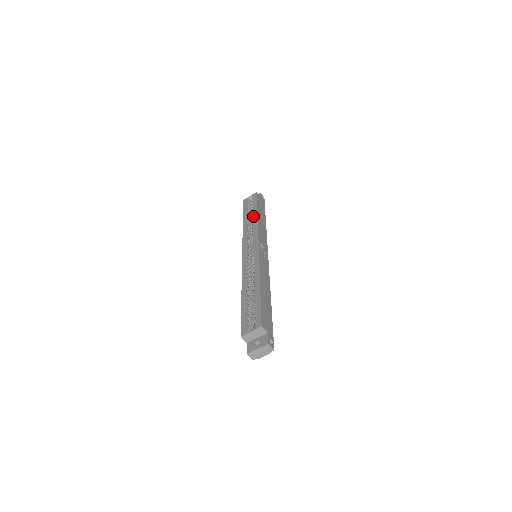
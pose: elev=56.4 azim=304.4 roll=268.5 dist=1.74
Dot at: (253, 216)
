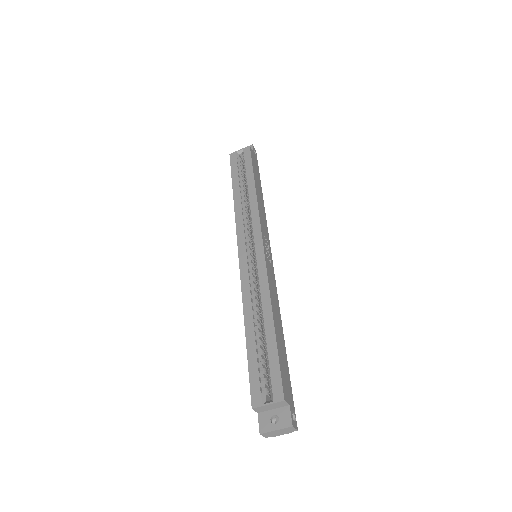
Dot at: (249, 189)
